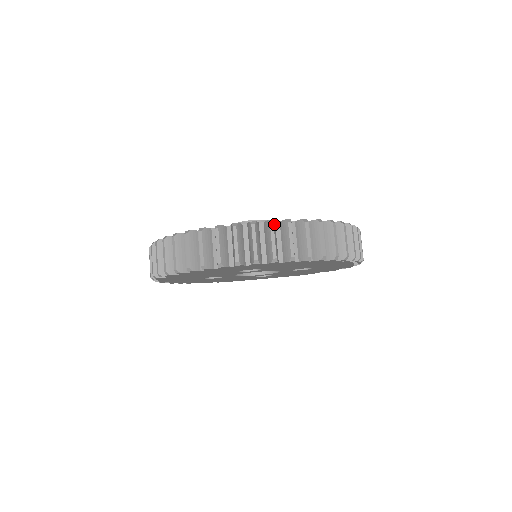
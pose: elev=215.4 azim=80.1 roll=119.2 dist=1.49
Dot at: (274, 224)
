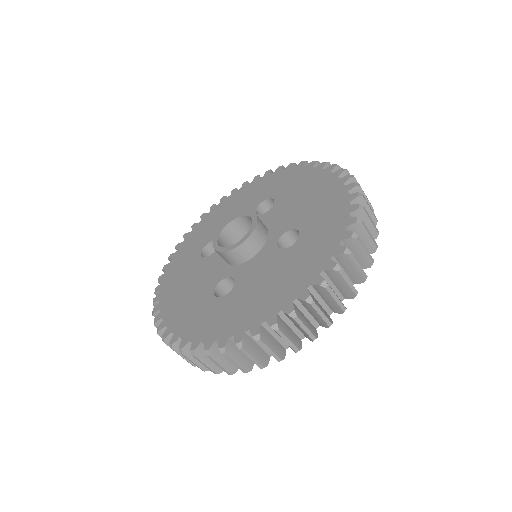
Dot at: (227, 349)
